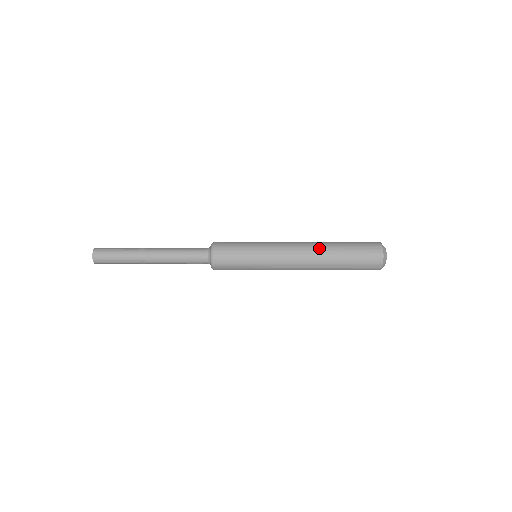
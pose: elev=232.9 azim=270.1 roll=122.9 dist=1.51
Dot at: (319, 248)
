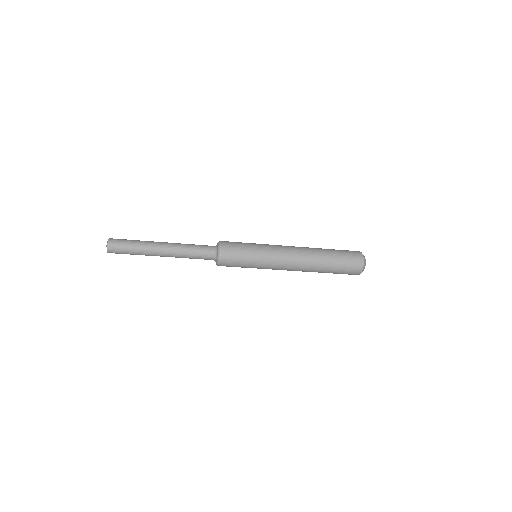
Dot at: (311, 249)
